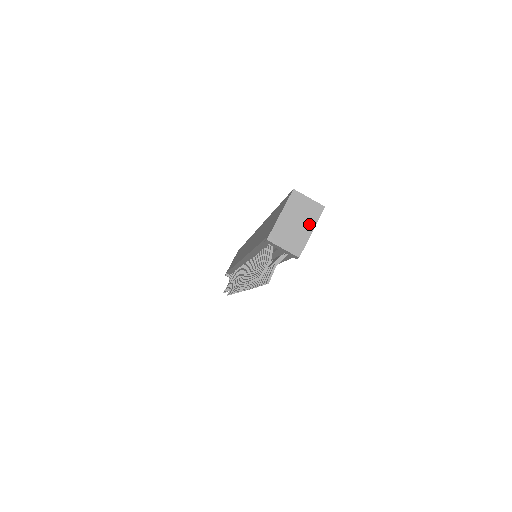
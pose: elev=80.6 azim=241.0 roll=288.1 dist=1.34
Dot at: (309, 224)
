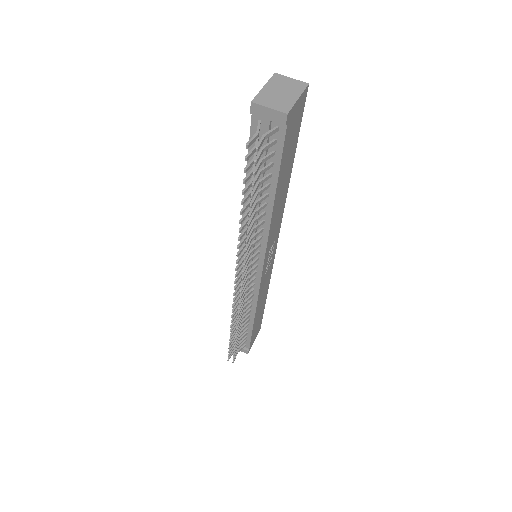
Dot at: (294, 93)
